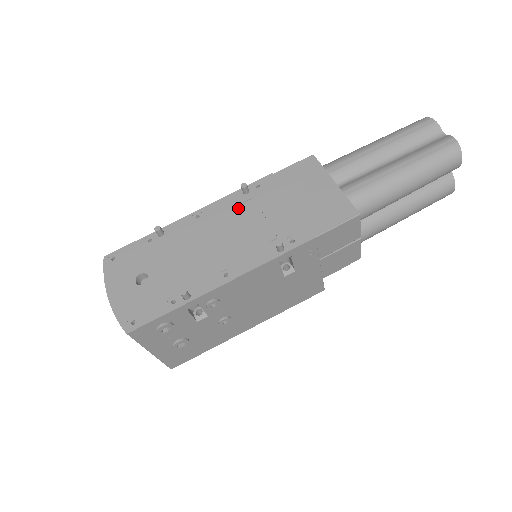
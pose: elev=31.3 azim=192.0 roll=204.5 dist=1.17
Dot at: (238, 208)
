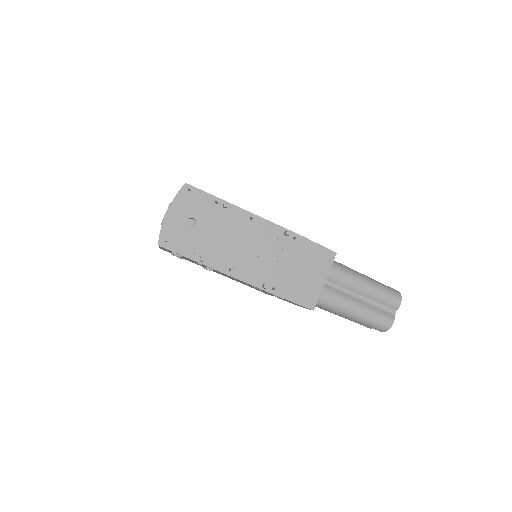
Dot at: (273, 239)
